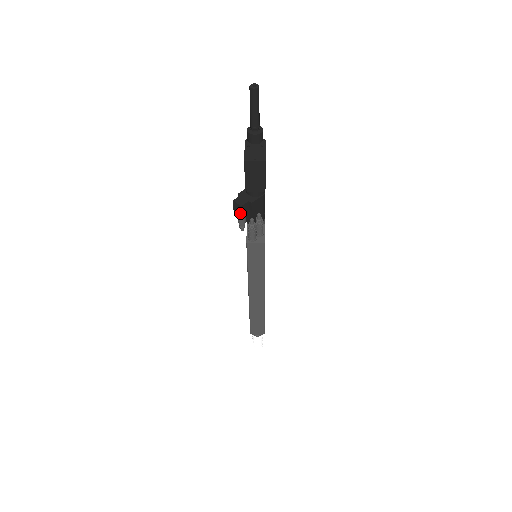
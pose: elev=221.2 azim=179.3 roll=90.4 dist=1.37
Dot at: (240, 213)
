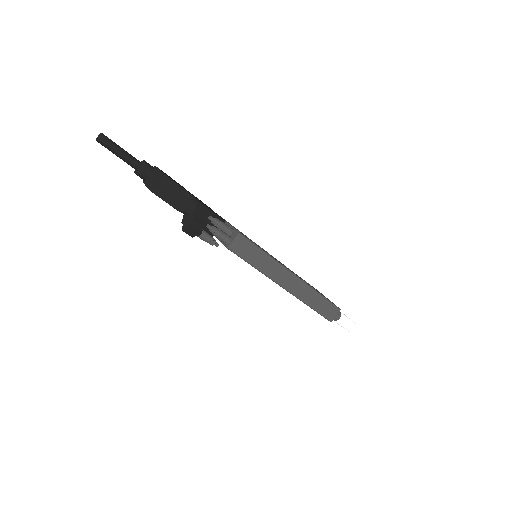
Dot at: (197, 233)
